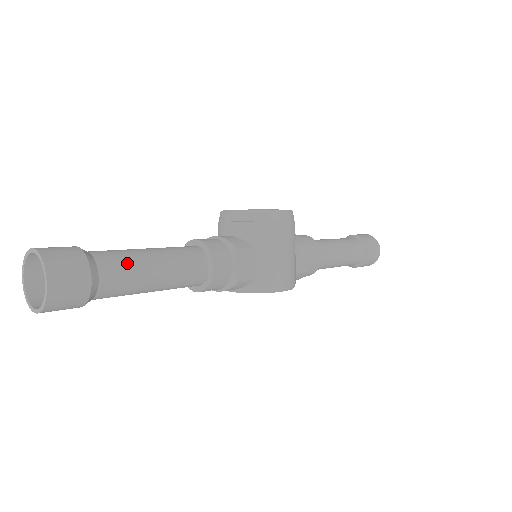
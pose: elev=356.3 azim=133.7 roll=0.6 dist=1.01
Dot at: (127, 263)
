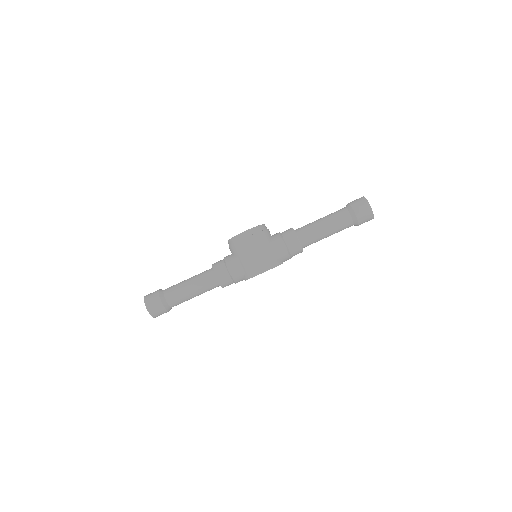
Dot at: (176, 289)
